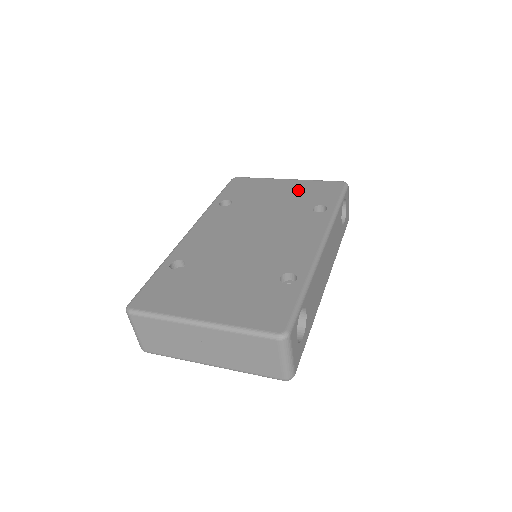
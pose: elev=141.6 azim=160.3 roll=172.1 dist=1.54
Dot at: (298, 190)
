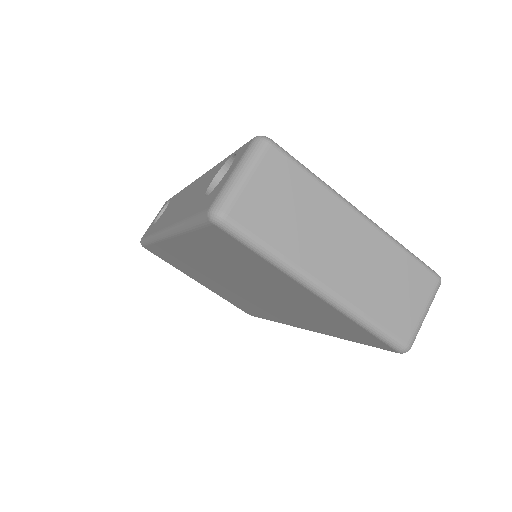
Dot at: occluded
